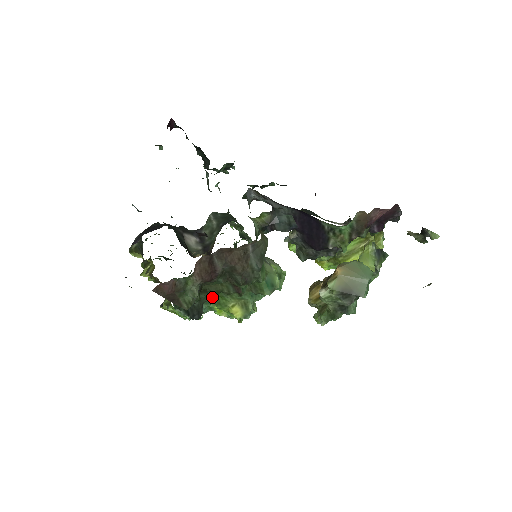
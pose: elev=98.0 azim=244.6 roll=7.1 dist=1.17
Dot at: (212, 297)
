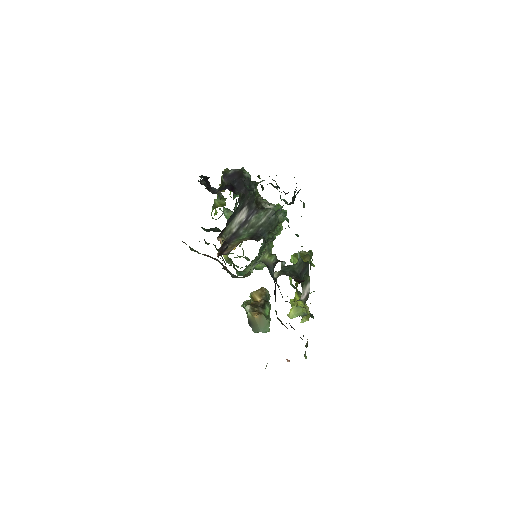
Dot at: occluded
